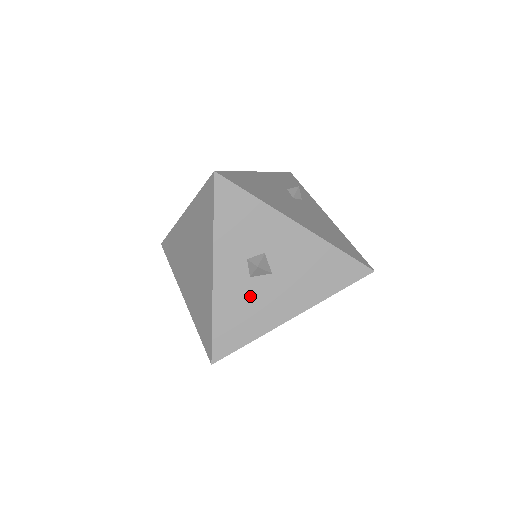
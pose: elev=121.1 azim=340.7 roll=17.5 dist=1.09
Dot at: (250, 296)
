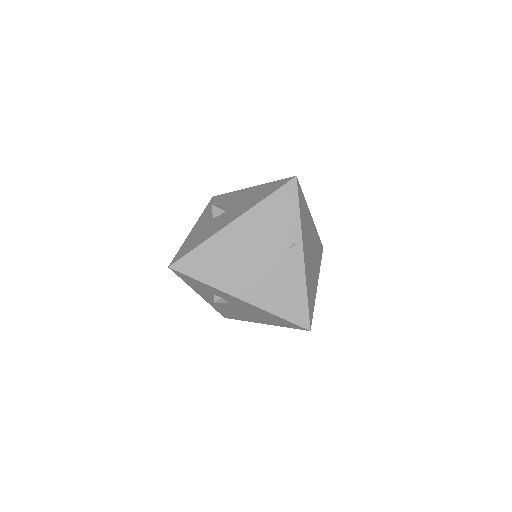
Dot at: (209, 226)
